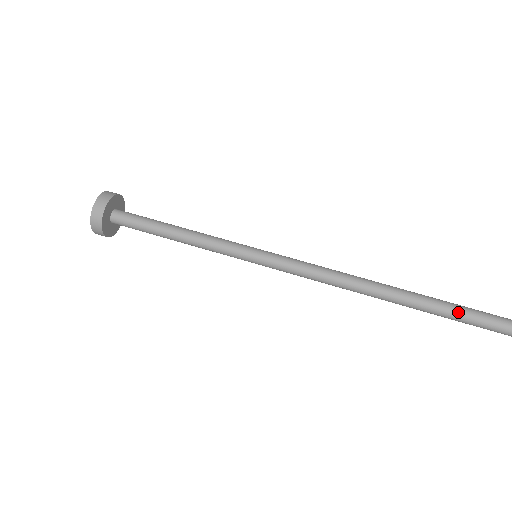
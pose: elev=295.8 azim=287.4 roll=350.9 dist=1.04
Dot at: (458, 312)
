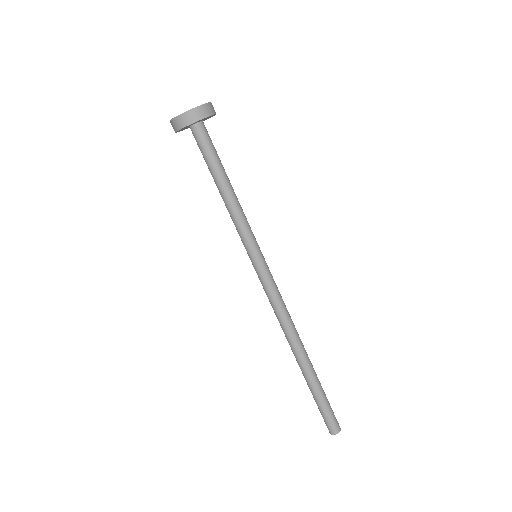
Dot at: (314, 399)
